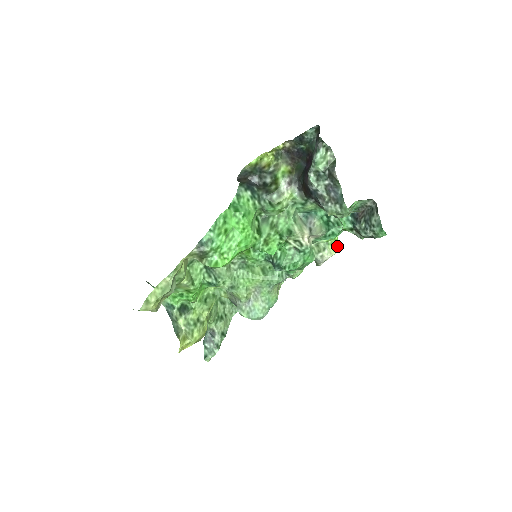
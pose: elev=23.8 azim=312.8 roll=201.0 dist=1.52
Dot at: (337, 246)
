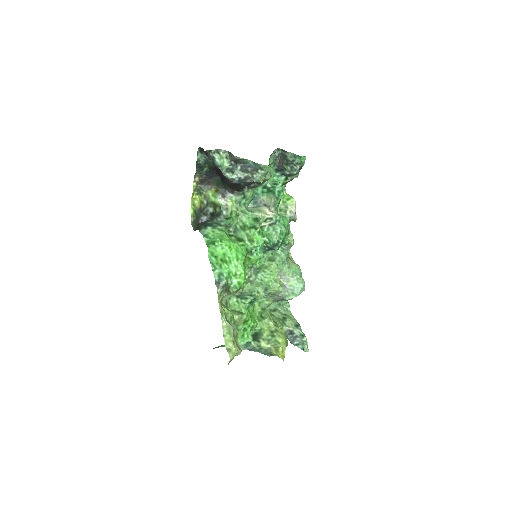
Dot at: (291, 197)
